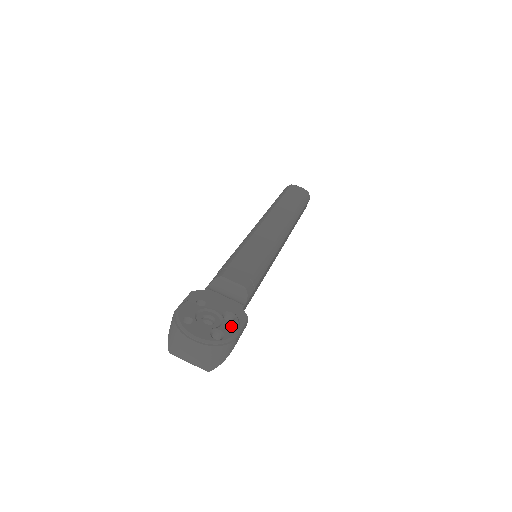
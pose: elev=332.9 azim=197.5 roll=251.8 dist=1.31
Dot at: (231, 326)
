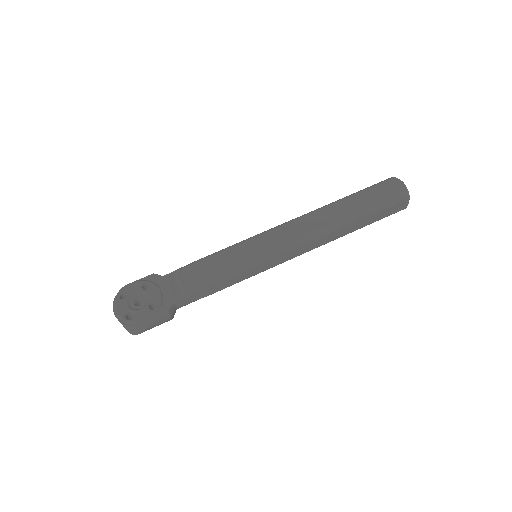
Dot at: (145, 313)
